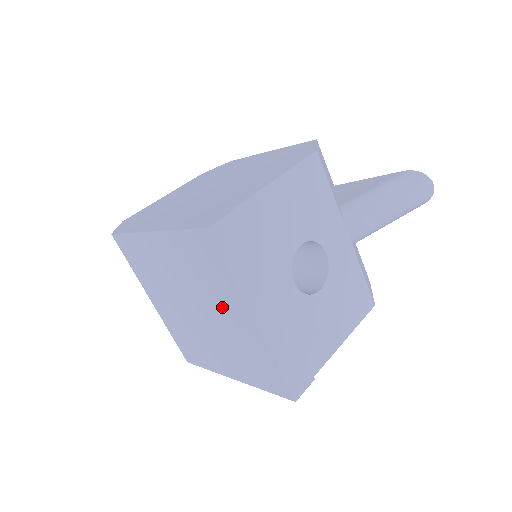
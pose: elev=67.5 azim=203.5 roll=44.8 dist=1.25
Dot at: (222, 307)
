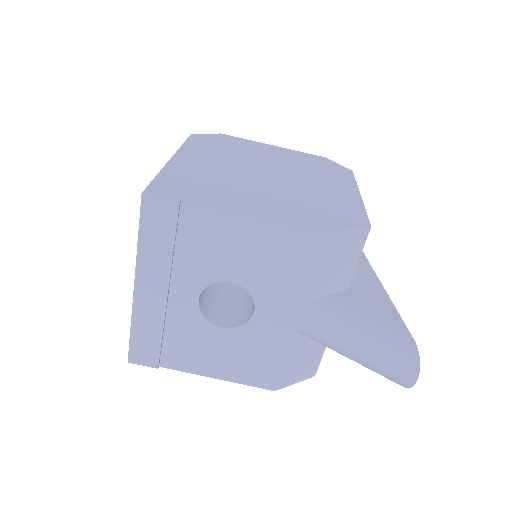
Dot at: occluded
